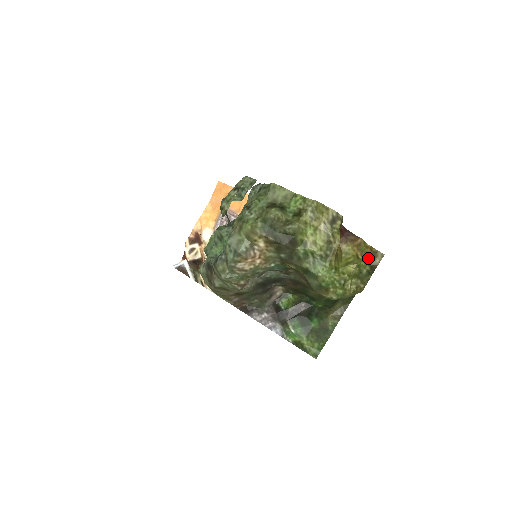
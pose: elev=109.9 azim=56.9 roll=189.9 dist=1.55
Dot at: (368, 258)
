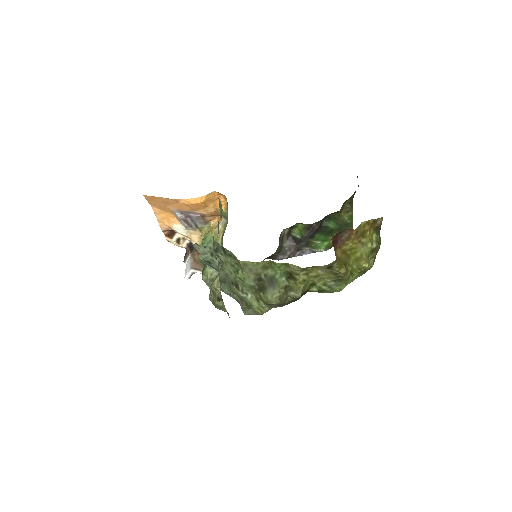
Dot at: (370, 230)
